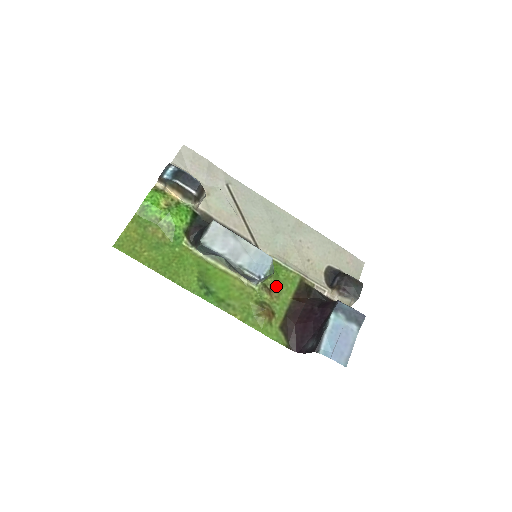
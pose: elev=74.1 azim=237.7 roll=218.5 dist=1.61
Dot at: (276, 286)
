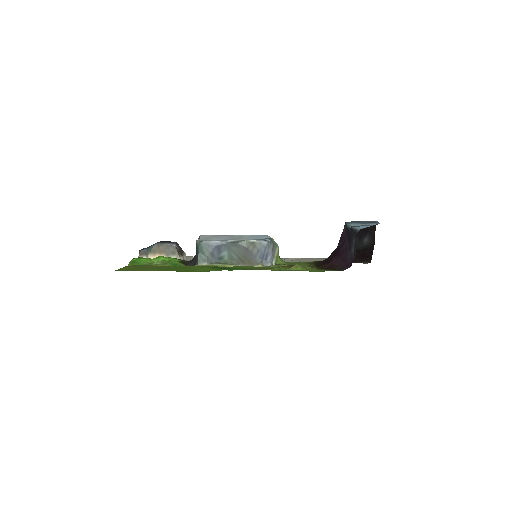
Dot at: occluded
